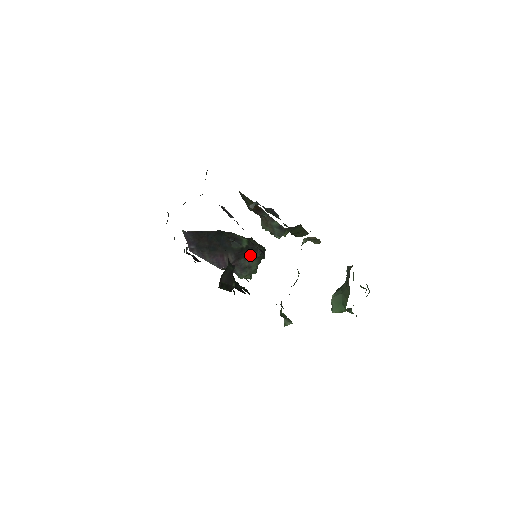
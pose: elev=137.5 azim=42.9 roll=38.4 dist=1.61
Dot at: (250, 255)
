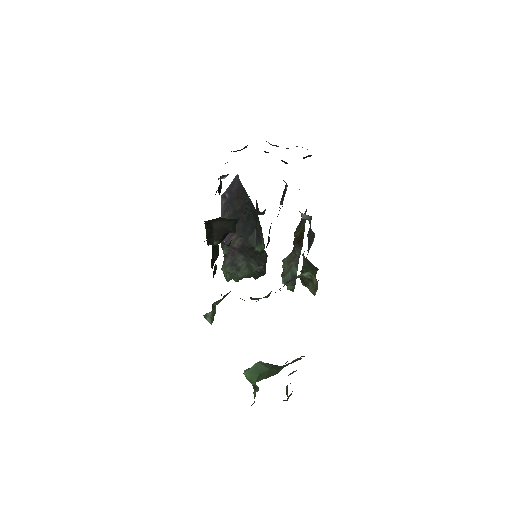
Dot at: (251, 261)
